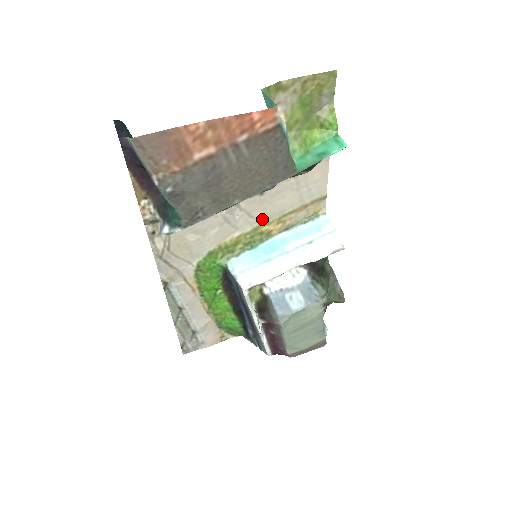
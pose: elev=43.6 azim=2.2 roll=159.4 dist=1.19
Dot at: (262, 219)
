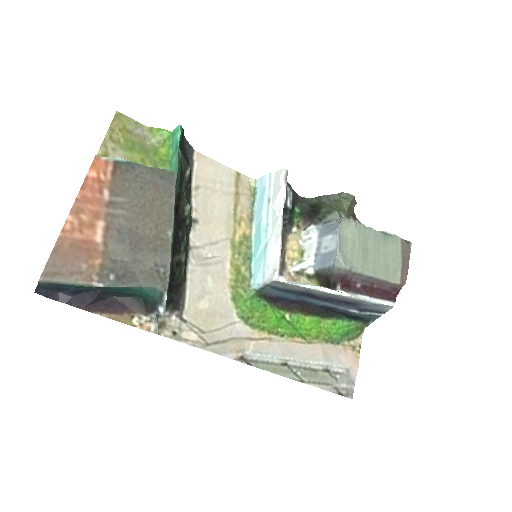
Dot at: (226, 236)
